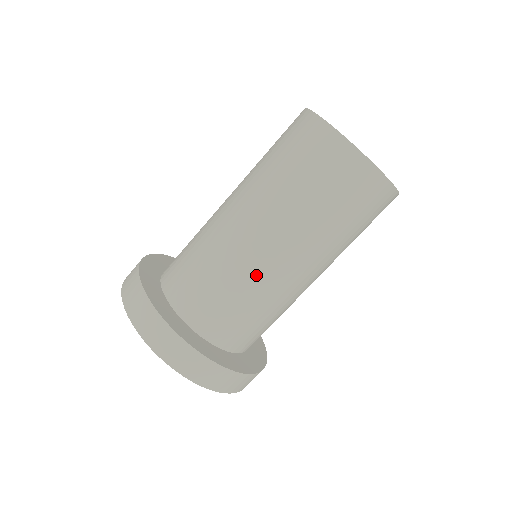
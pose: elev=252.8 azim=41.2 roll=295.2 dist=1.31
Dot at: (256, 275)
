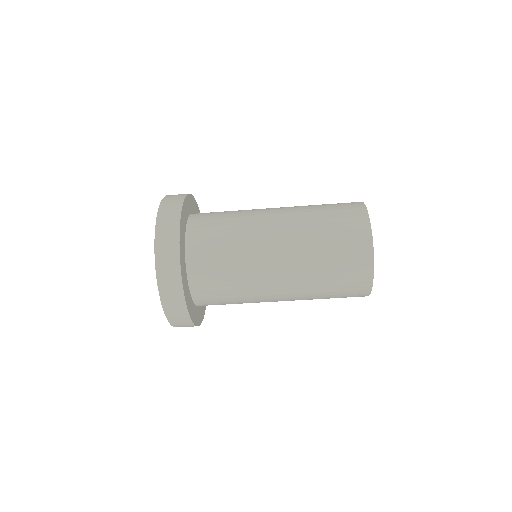
Dot at: occluded
